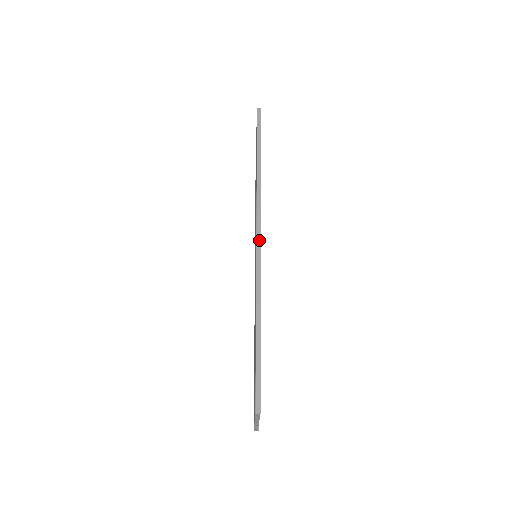
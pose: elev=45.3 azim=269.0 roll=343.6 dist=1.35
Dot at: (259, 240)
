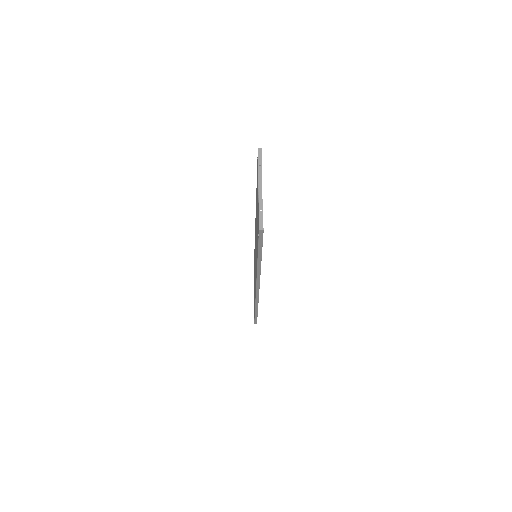
Dot at: (258, 292)
